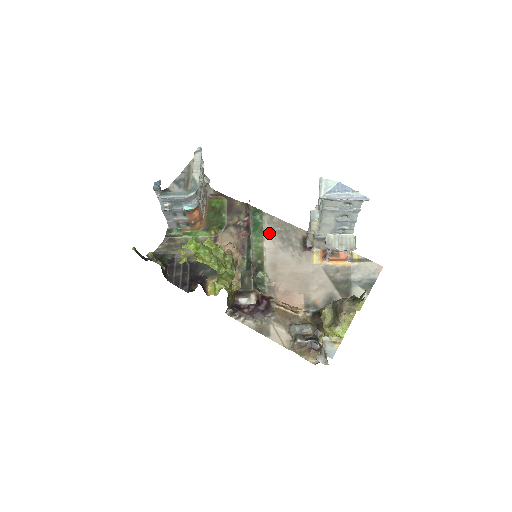
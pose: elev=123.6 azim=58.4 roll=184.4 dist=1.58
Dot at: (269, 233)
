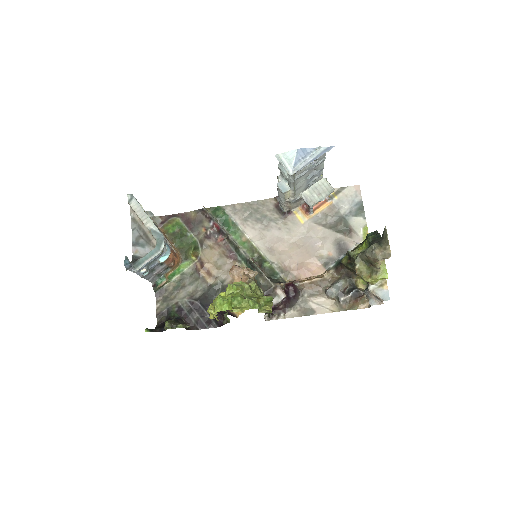
Dot at: (243, 223)
